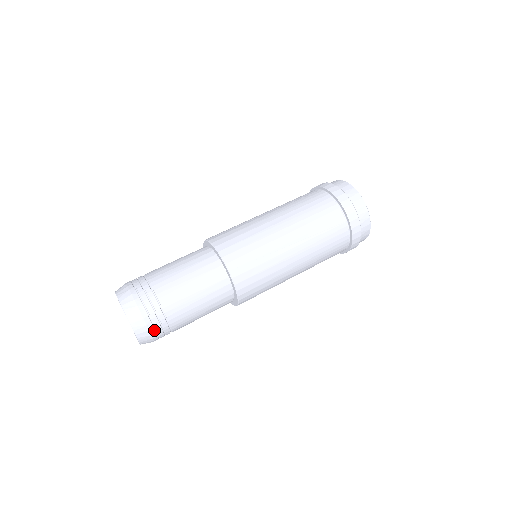
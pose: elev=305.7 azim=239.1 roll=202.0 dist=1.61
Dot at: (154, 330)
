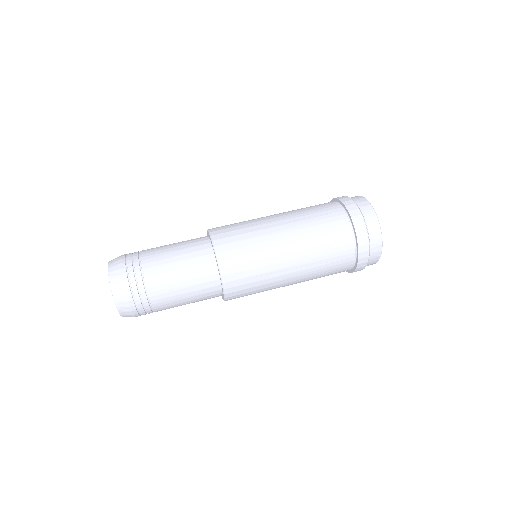
Dot at: (138, 314)
